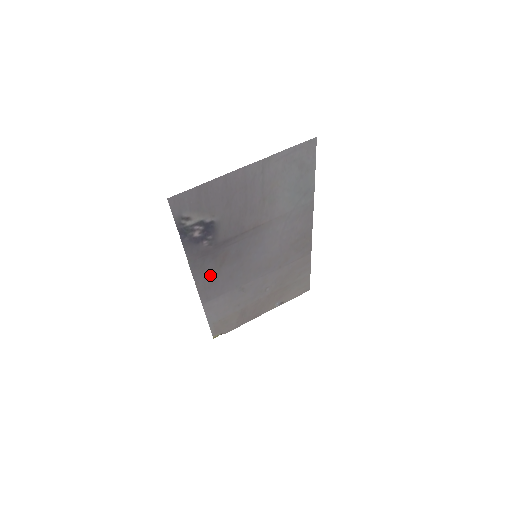
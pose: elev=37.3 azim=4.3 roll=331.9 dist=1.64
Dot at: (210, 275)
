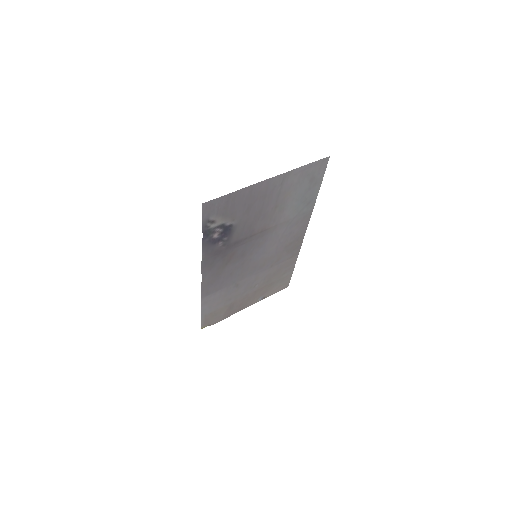
Dot at: (215, 272)
